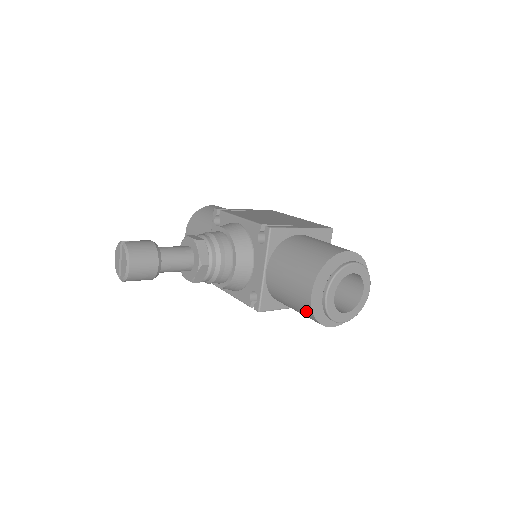
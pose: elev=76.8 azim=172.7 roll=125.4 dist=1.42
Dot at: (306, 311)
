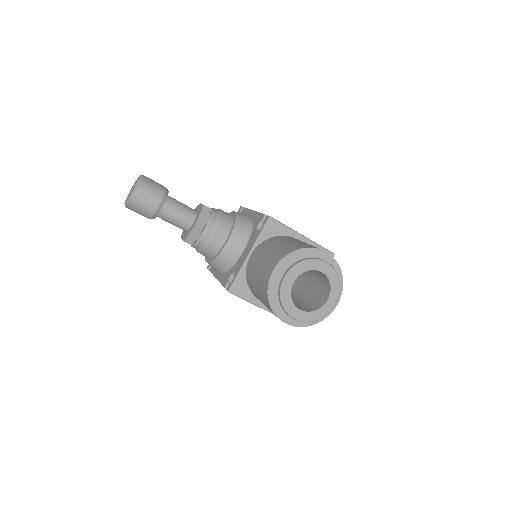
Dot at: (264, 292)
